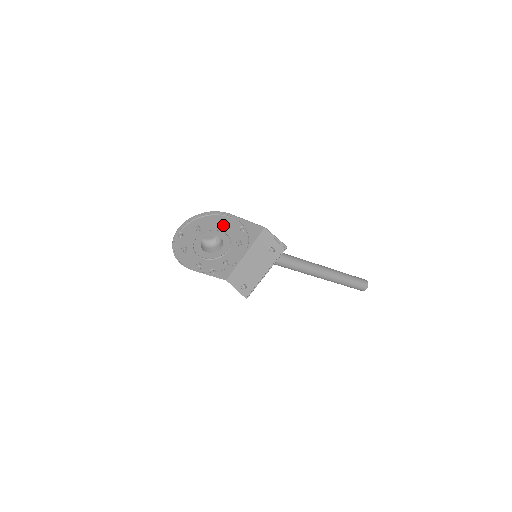
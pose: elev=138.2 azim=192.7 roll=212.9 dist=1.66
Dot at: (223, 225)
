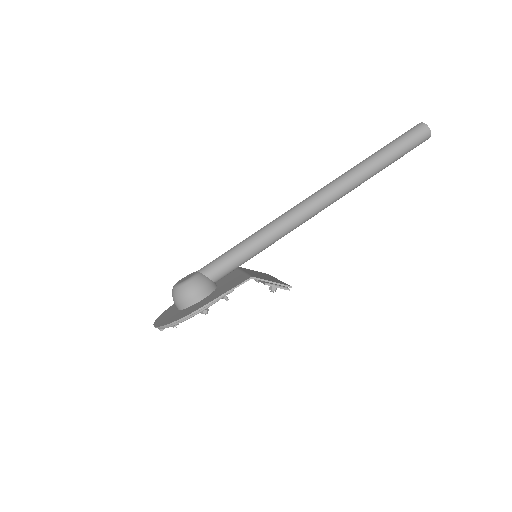
Dot at: occluded
